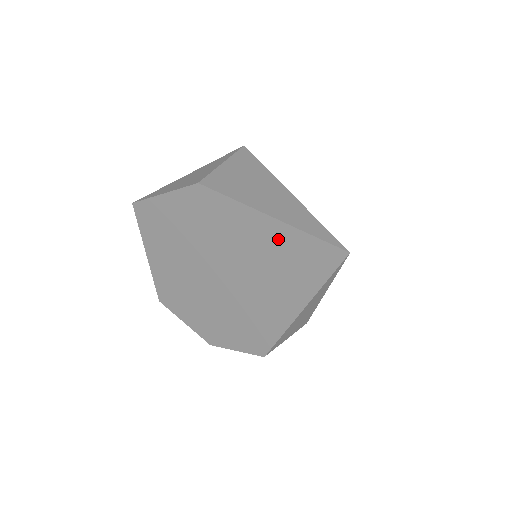
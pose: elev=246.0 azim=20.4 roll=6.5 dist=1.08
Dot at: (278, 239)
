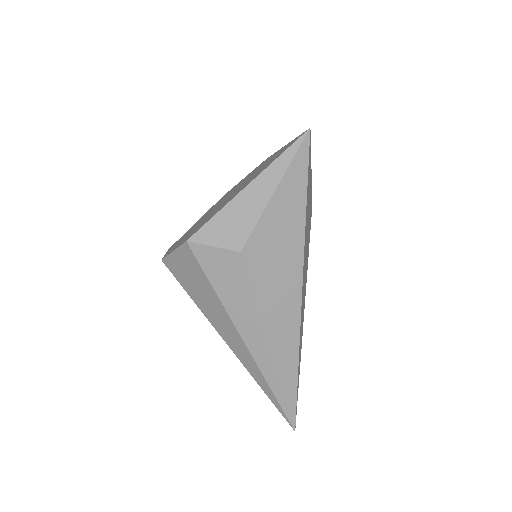
Dot at: occluded
